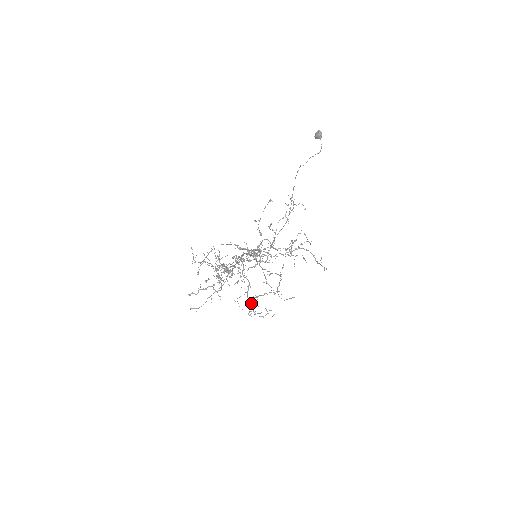
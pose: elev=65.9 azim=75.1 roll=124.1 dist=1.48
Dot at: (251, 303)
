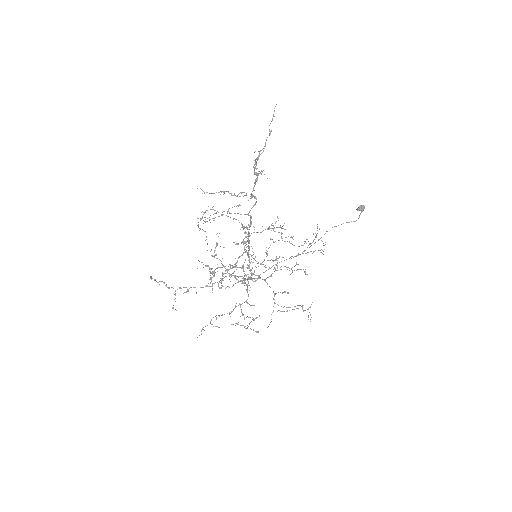
Dot at: (202, 329)
